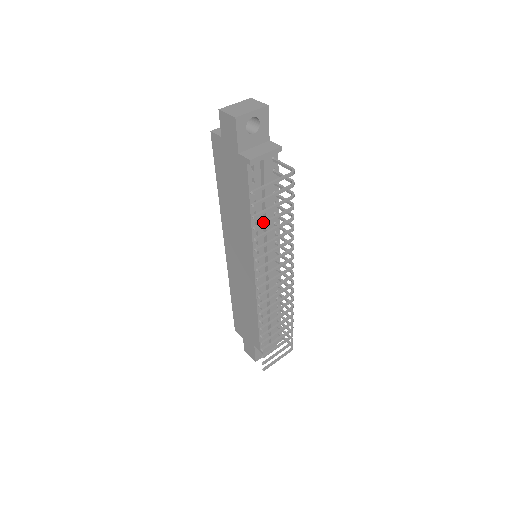
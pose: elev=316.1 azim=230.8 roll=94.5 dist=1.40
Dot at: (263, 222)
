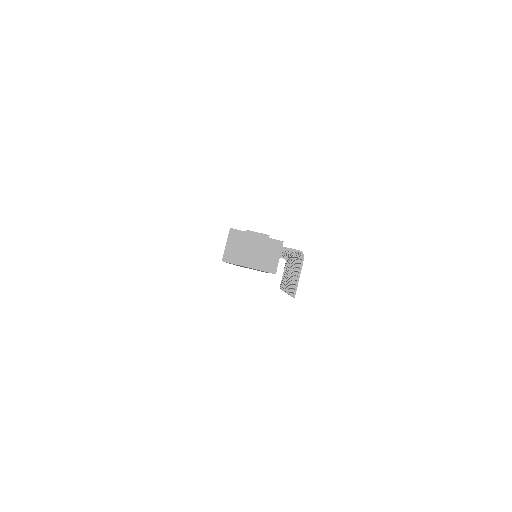
Dot at: occluded
